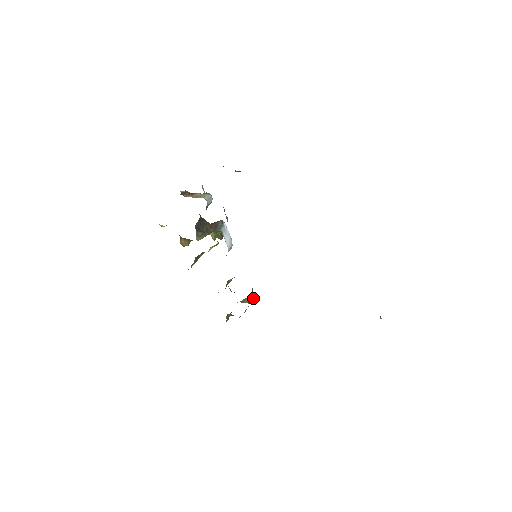
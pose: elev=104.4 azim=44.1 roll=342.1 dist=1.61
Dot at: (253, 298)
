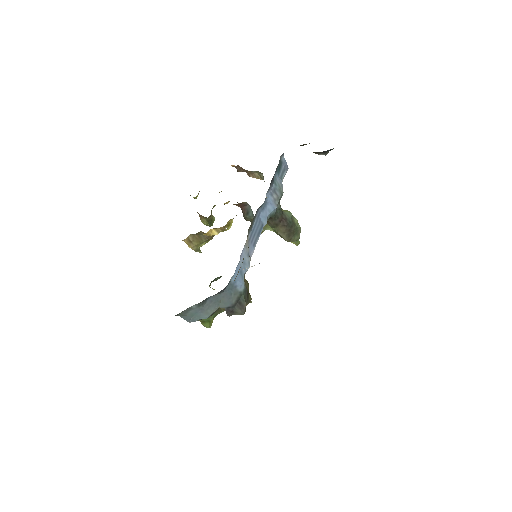
Dot at: (243, 313)
